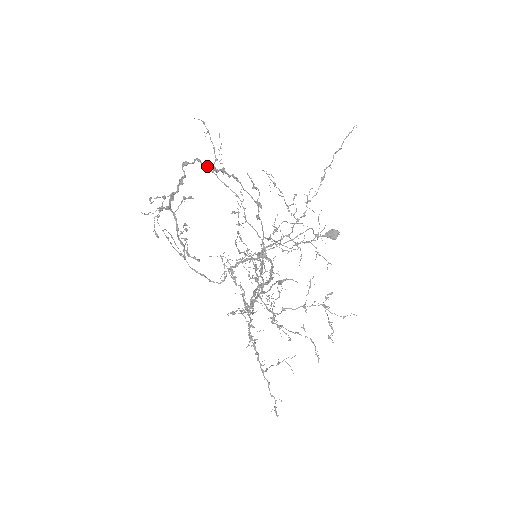
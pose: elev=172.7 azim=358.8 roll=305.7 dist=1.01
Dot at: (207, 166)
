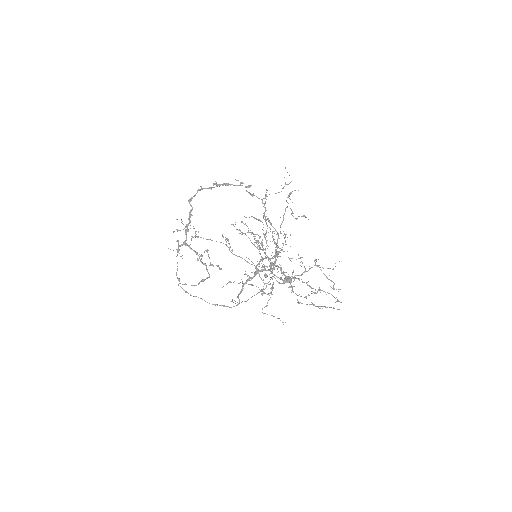
Dot at: (207, 188)
